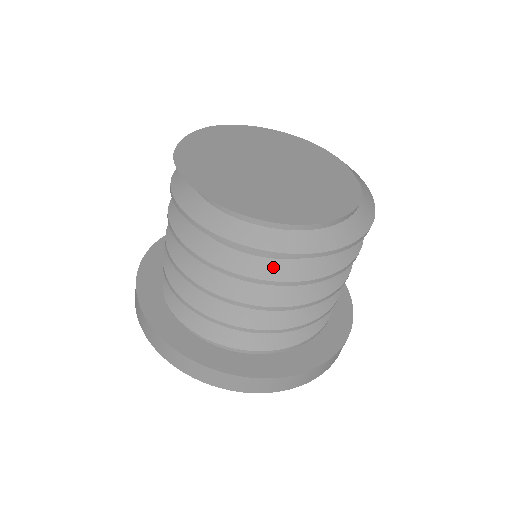
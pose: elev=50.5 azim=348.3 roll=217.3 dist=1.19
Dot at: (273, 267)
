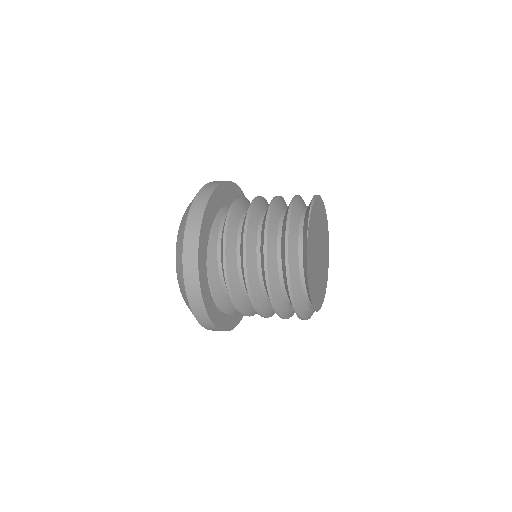
Dot at: (288, 311)
